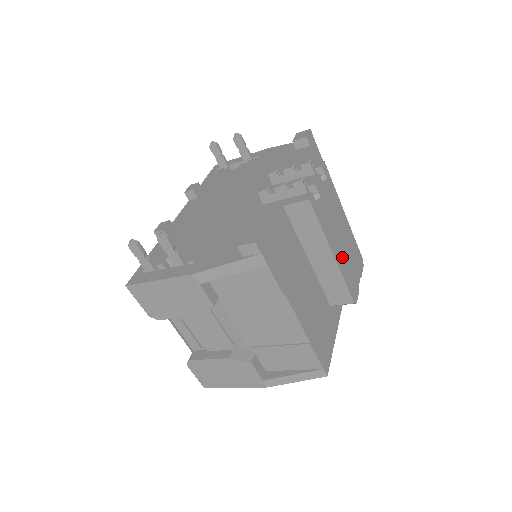
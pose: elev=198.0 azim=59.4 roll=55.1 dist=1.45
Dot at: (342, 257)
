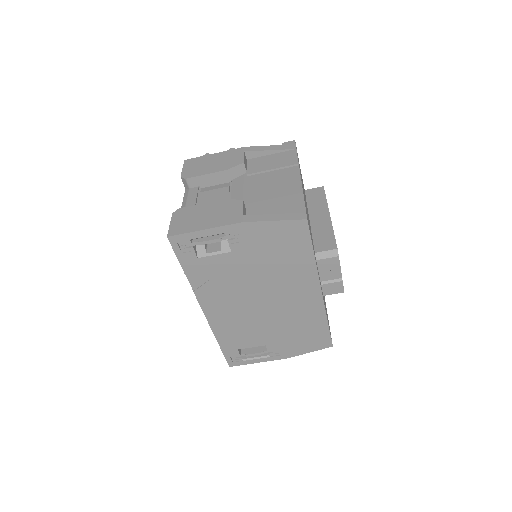
Dot at: occluded
